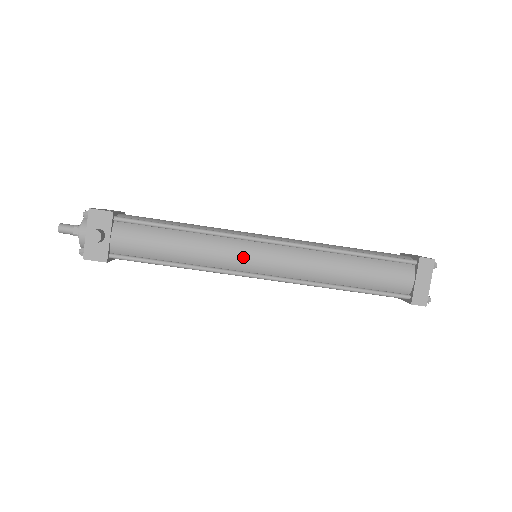
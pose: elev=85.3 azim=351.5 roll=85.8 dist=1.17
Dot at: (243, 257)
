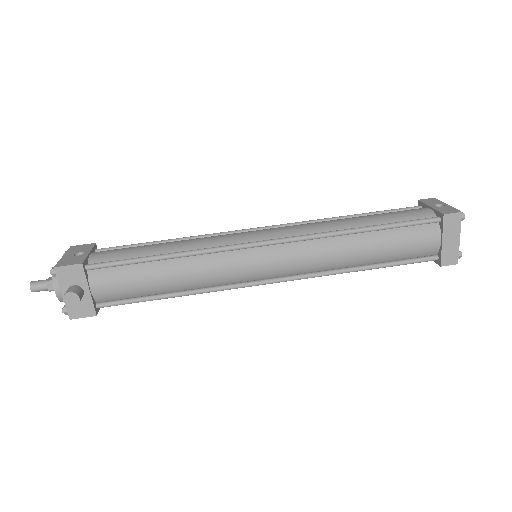
Dot at: (242, 269)
